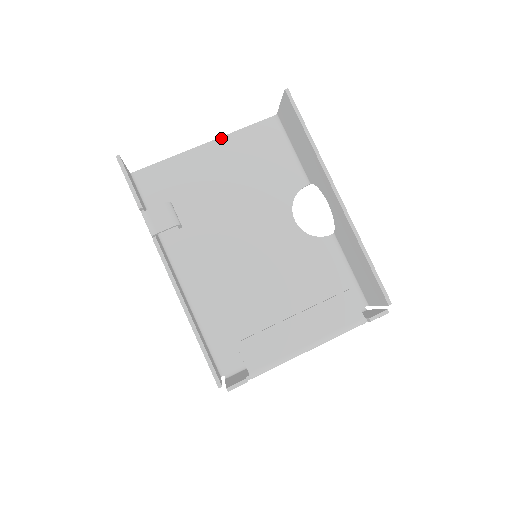
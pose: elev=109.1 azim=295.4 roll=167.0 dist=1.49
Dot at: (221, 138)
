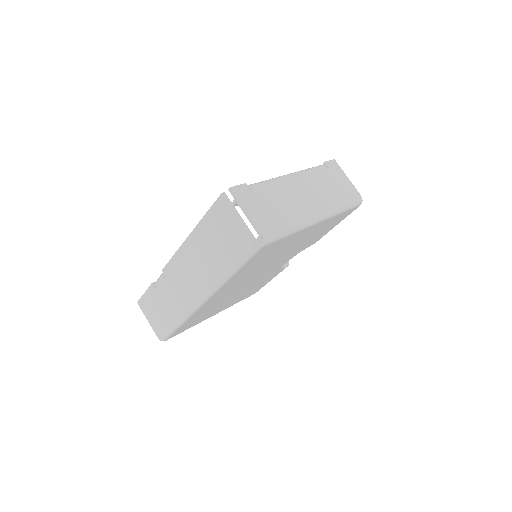
Dot at: occluded
